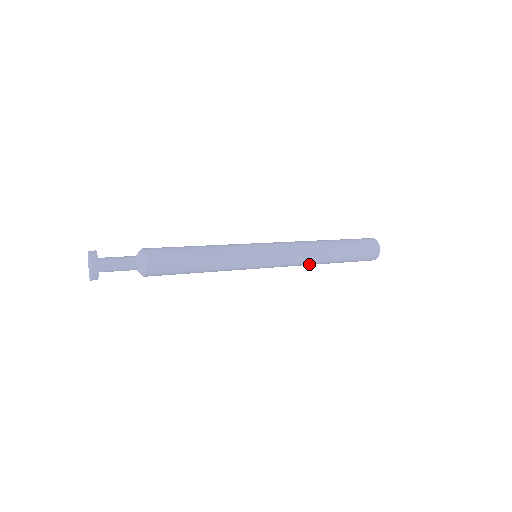
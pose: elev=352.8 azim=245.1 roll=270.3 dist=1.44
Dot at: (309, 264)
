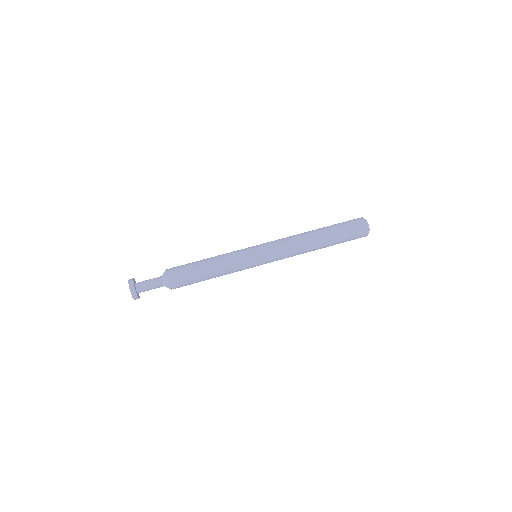
Dot at: occluded
